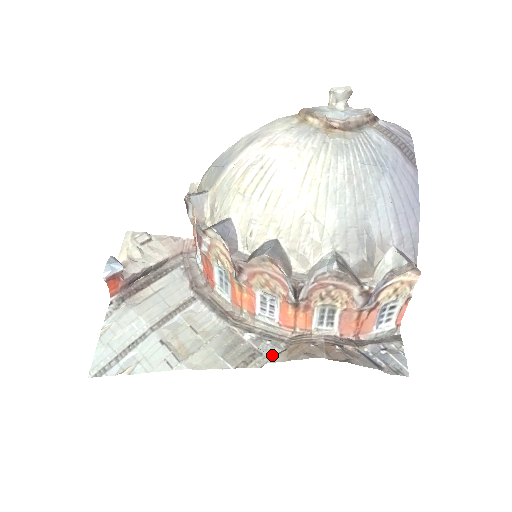
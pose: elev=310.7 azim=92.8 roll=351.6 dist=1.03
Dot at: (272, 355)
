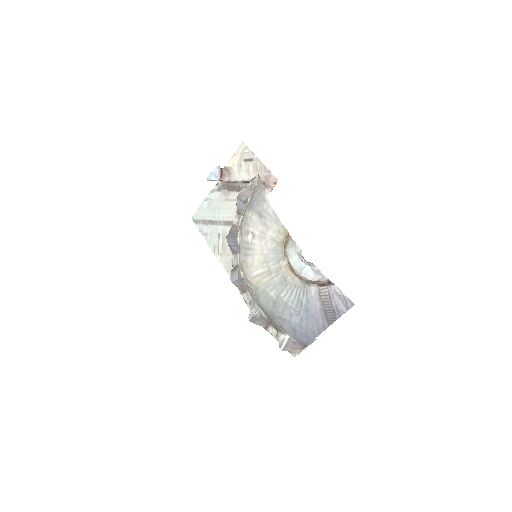
Dot at: occluded
